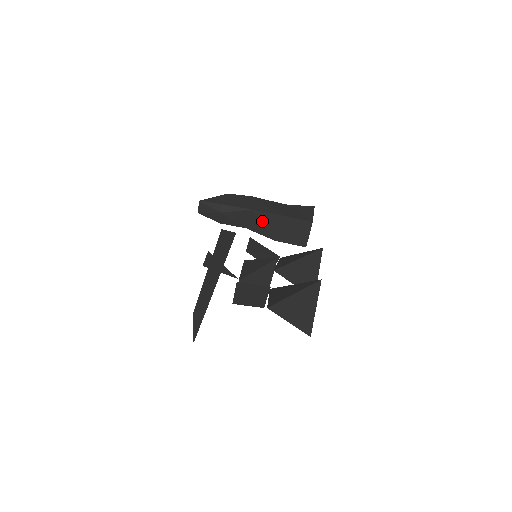
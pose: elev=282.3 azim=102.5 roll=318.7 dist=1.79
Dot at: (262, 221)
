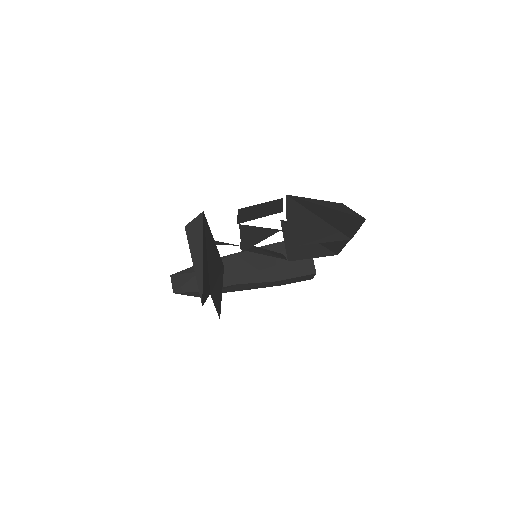
Dot at: (251, 262)
